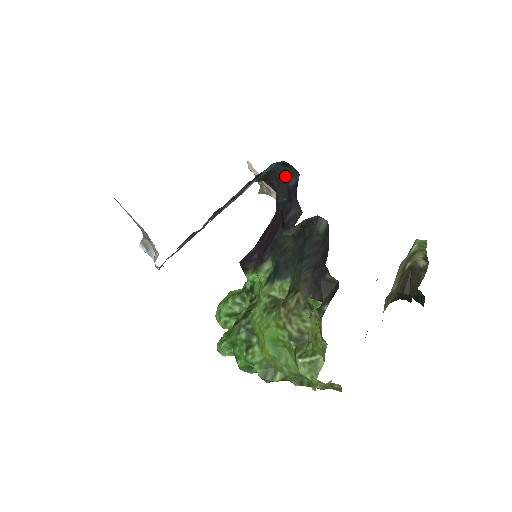
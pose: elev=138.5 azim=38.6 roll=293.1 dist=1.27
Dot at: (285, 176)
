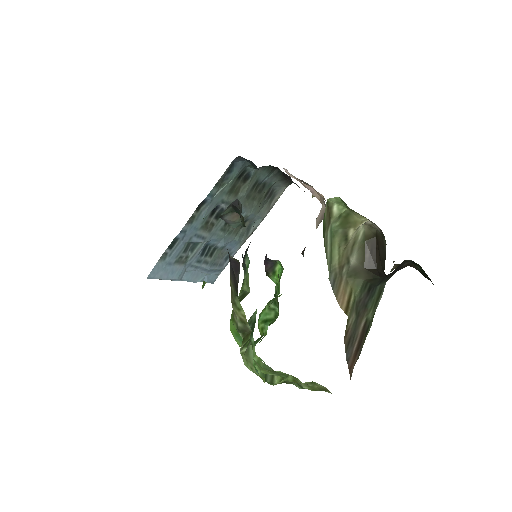
Dot at: occluded
